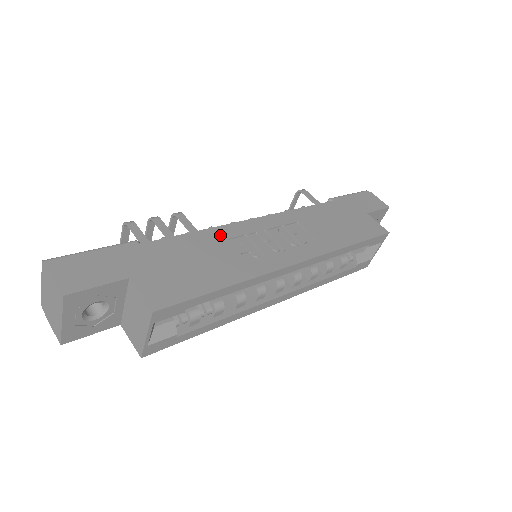
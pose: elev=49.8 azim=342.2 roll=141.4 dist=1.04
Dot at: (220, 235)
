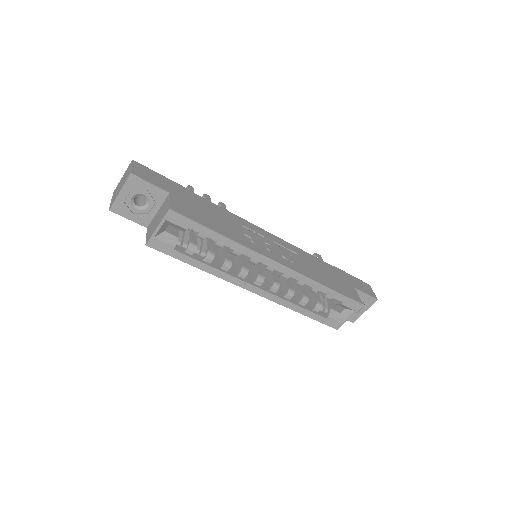
Dot at: (239, 220)
